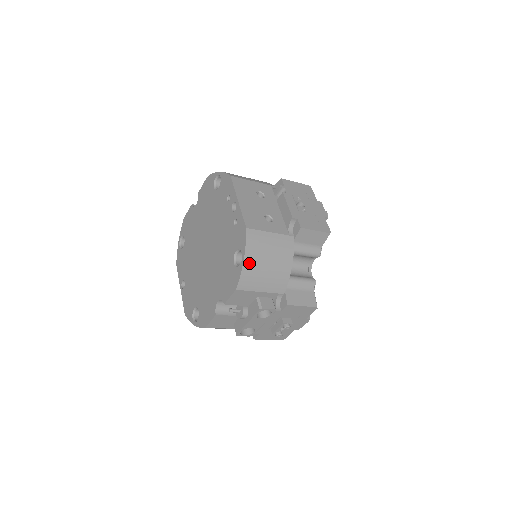
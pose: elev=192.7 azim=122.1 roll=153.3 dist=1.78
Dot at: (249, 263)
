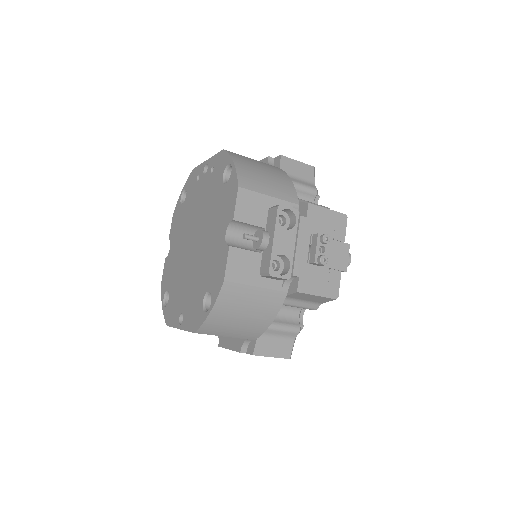
Dot at: (241, 165)
